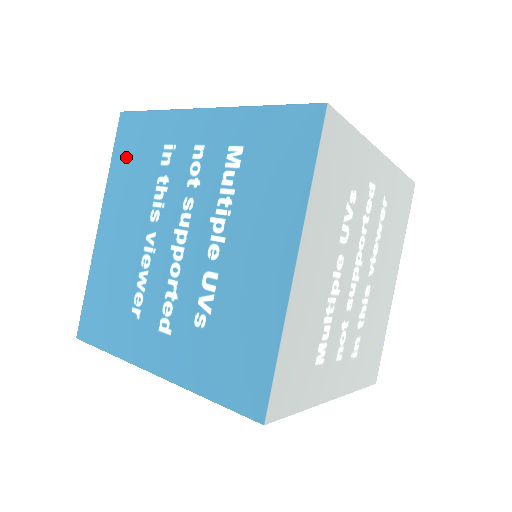
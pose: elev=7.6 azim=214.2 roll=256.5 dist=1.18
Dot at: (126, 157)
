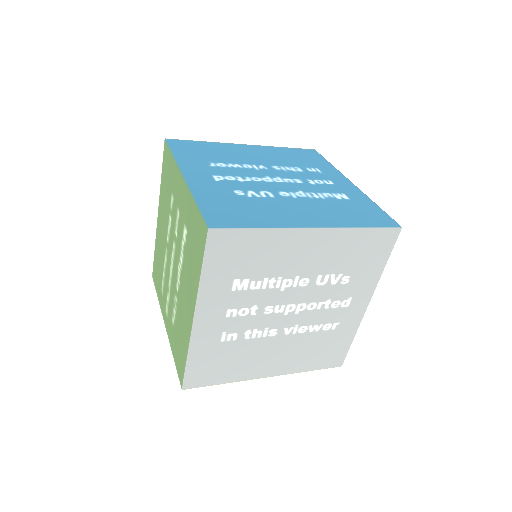
Dot at: (295, 153)
